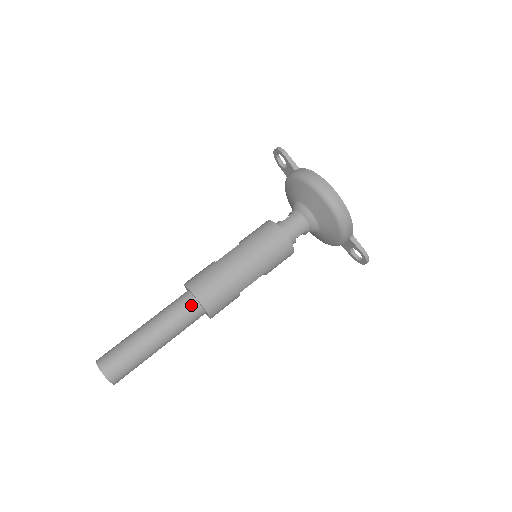
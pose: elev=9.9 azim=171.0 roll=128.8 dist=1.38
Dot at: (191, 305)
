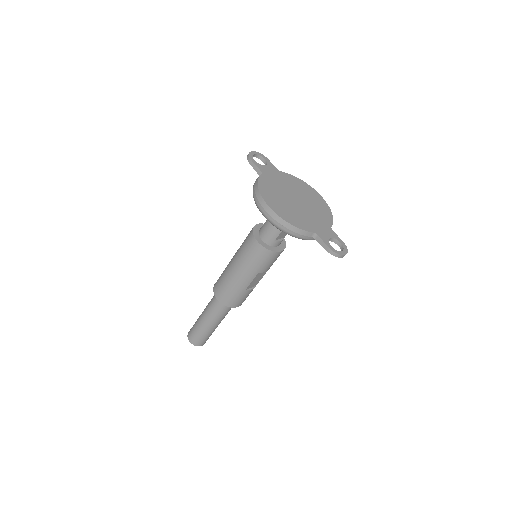
Dot at: occluded
